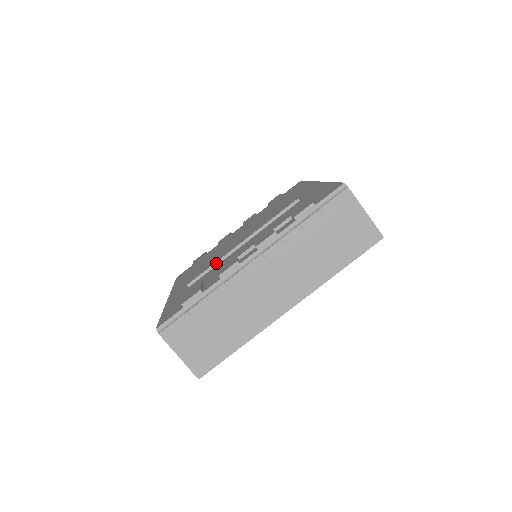
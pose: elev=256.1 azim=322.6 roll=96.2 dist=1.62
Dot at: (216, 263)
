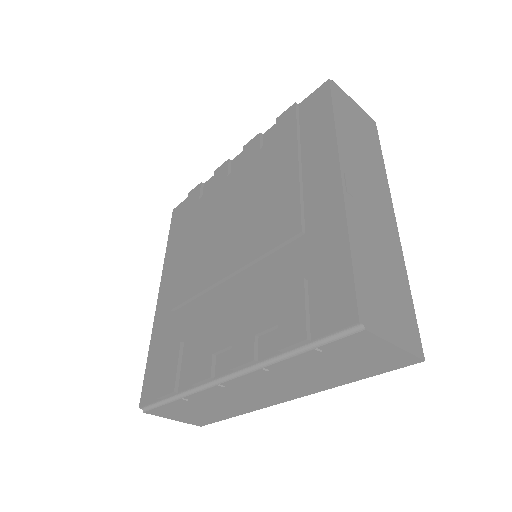
Dot at: (199, 294)
